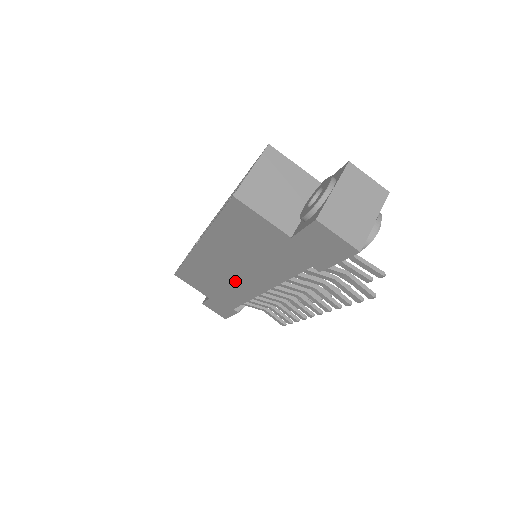
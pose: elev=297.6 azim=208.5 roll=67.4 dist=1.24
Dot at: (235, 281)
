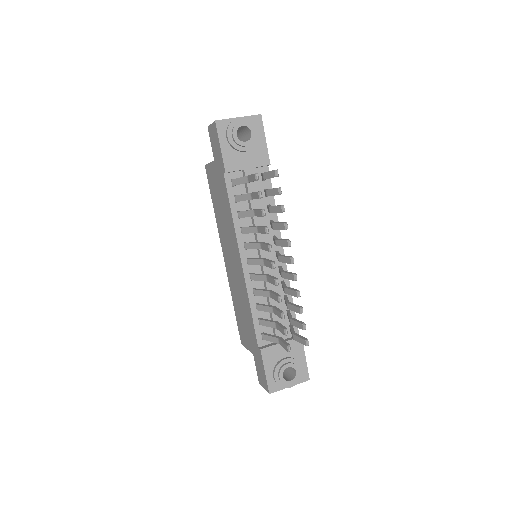
Dot at: (238, 277)
